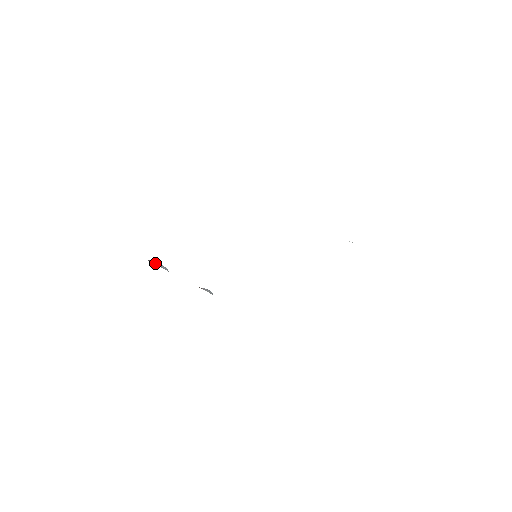
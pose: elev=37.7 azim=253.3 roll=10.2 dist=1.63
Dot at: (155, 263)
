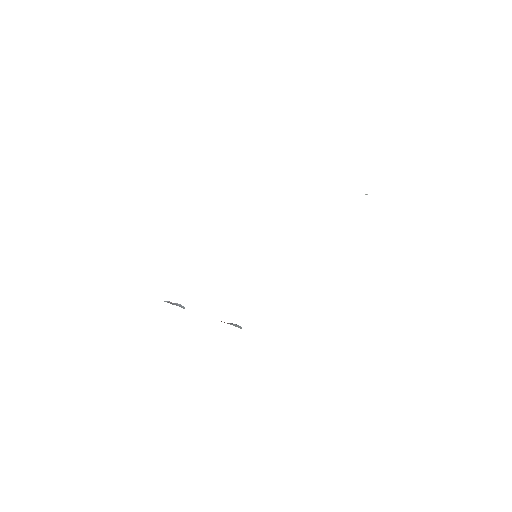
Dot at: (170, 303)
